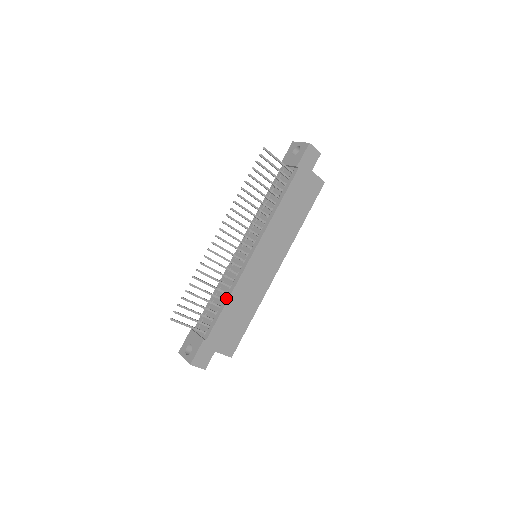
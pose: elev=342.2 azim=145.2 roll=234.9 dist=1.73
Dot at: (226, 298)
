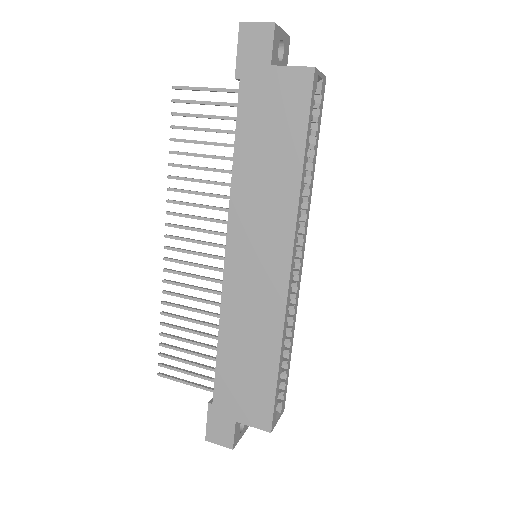
Dot at: (219, 336)
